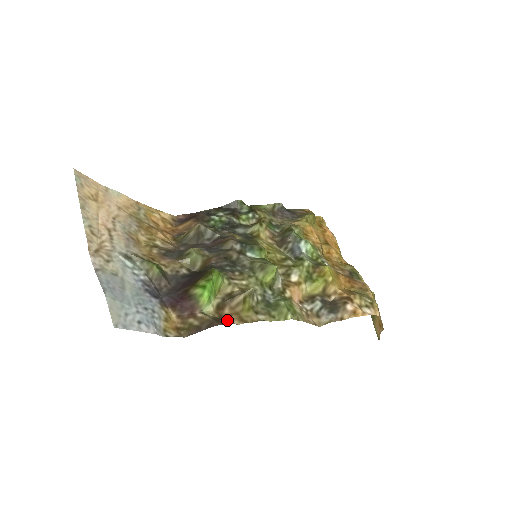
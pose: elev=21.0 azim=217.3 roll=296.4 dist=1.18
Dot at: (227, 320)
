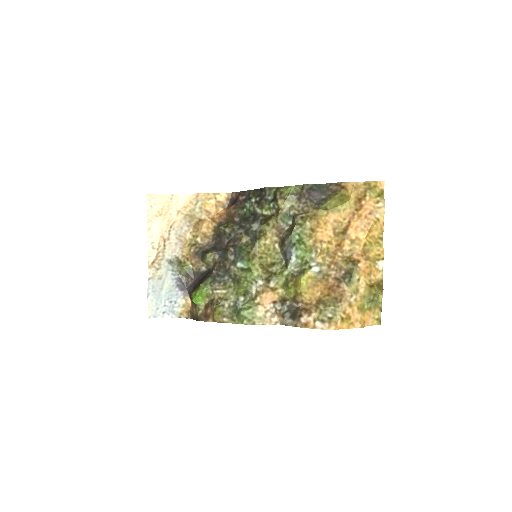
Dot at: (208, 317)
